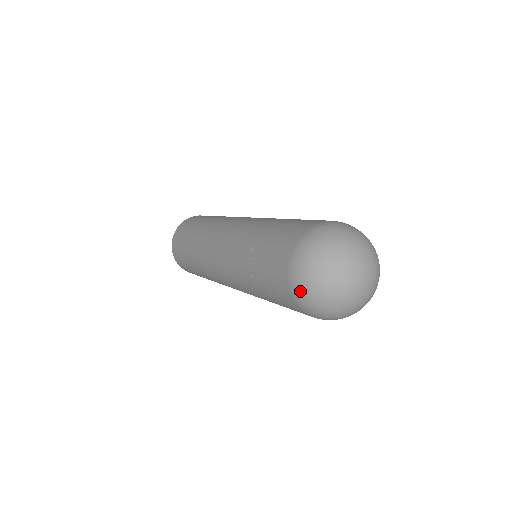
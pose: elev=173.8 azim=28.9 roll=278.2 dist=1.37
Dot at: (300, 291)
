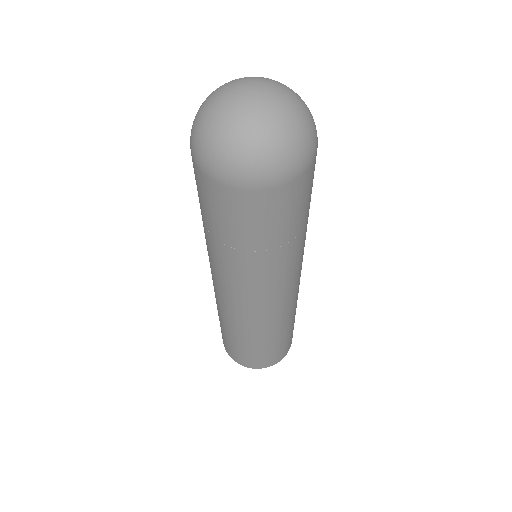
Dot at: (228, 170)
